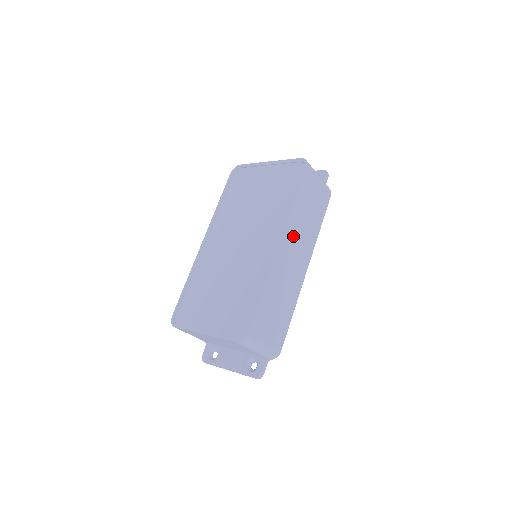
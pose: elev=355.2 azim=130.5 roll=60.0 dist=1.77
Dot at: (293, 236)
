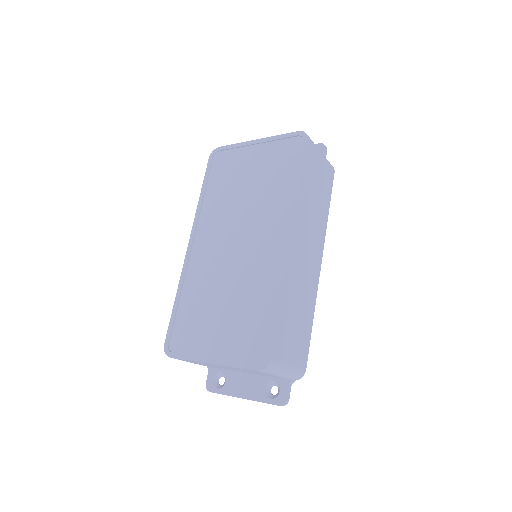
Dot at: (303, 228)
